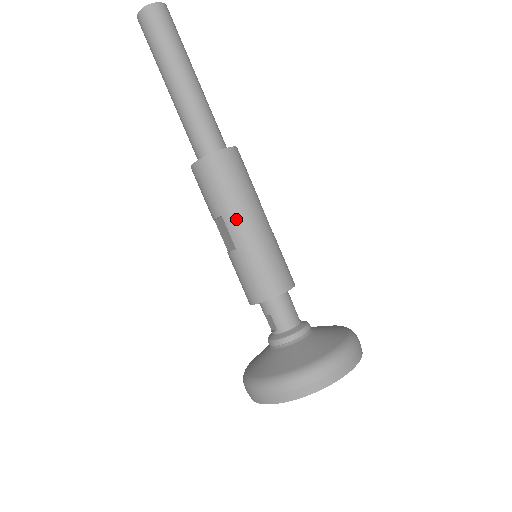
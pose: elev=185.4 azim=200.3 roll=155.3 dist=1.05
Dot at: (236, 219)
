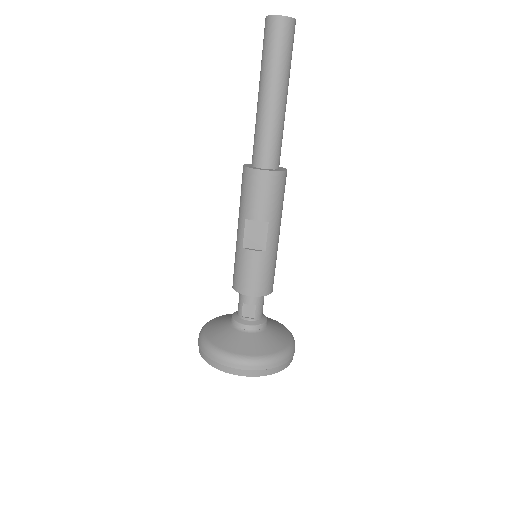
Dot at: (276, 228)
